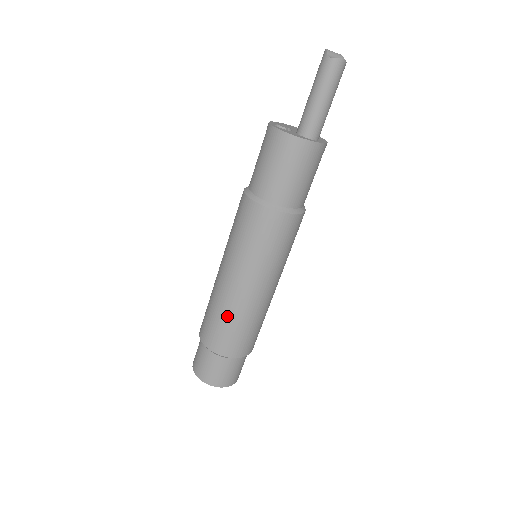
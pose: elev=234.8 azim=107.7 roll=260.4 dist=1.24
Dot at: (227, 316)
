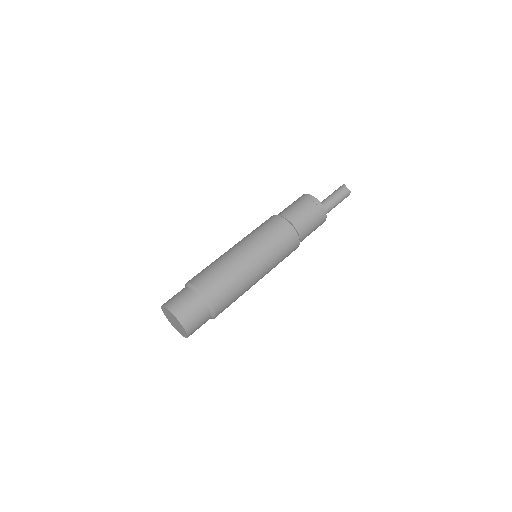
Dot at: (230, 274)
